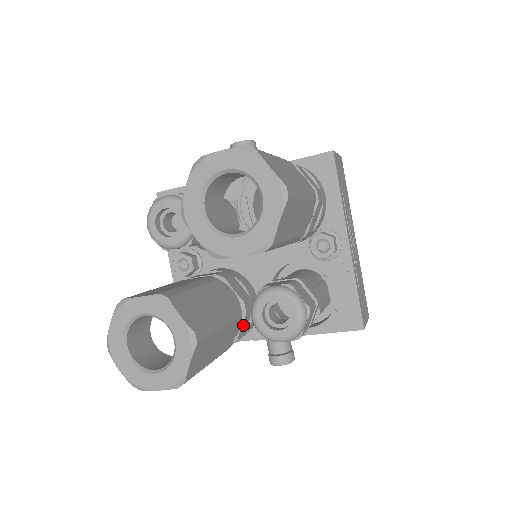
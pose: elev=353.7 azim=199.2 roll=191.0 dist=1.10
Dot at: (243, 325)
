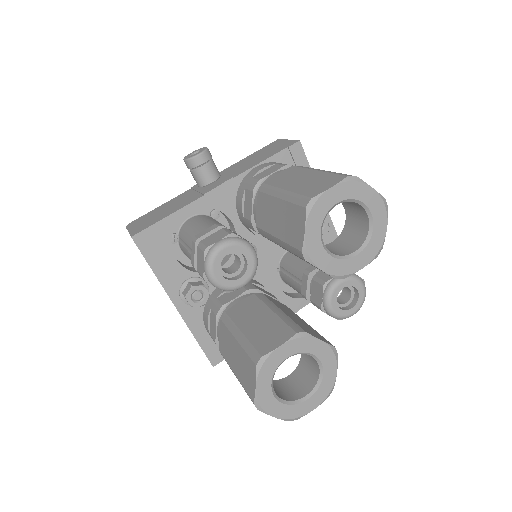
Dot at: occluded
